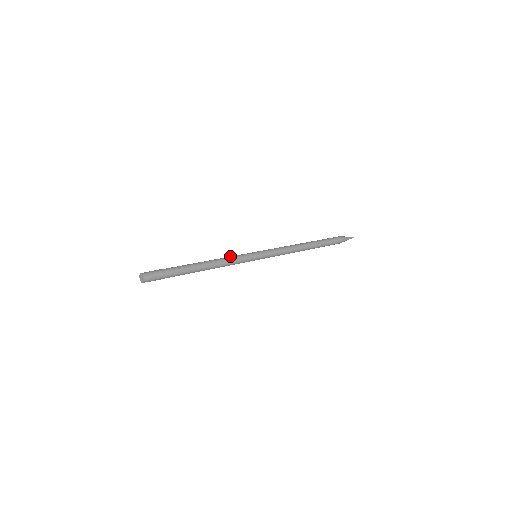
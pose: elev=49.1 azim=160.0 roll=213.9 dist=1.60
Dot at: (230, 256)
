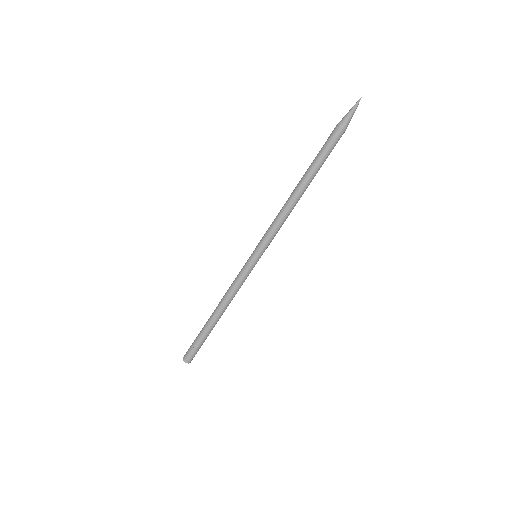
Dot at: (233, 281)
